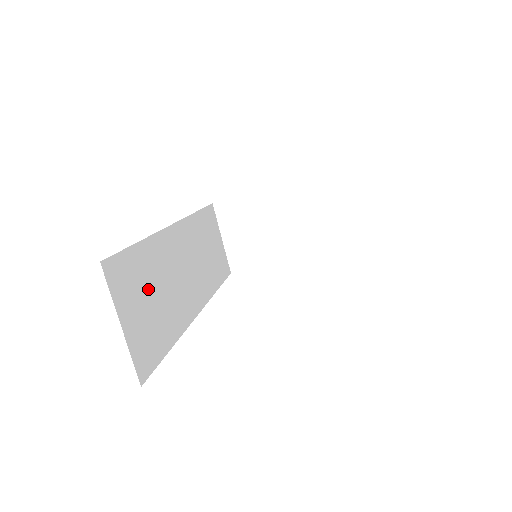
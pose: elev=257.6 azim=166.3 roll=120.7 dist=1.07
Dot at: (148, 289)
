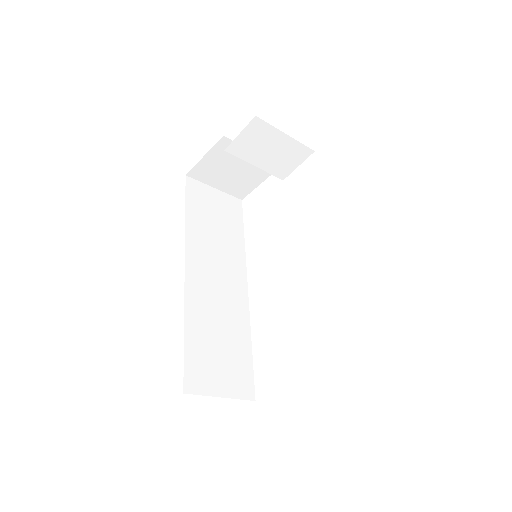
Dot at: (213, 348)
